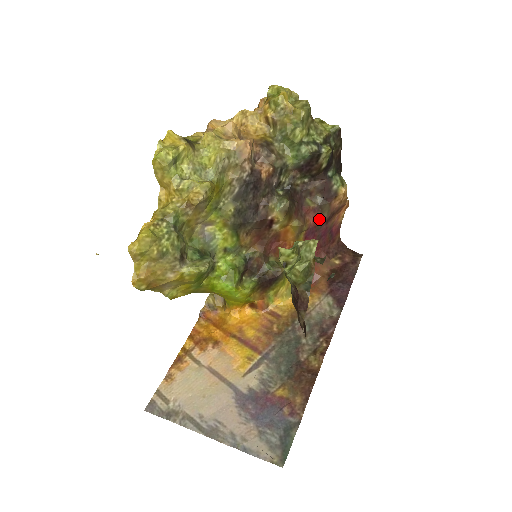
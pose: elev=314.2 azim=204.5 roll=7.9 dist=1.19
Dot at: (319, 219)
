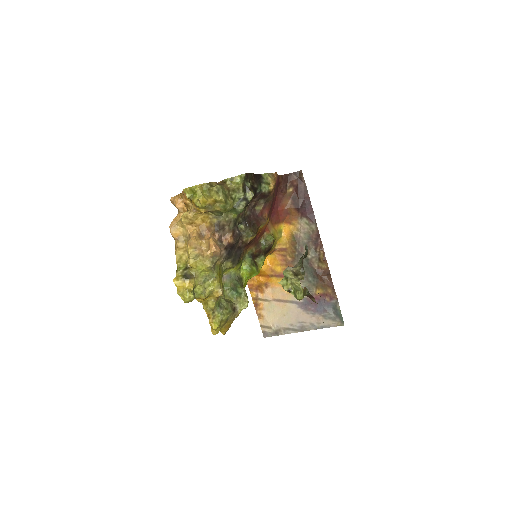
Dot at: (269, 205)
